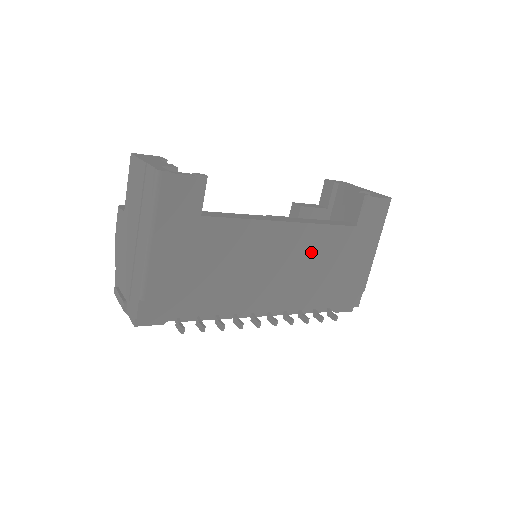
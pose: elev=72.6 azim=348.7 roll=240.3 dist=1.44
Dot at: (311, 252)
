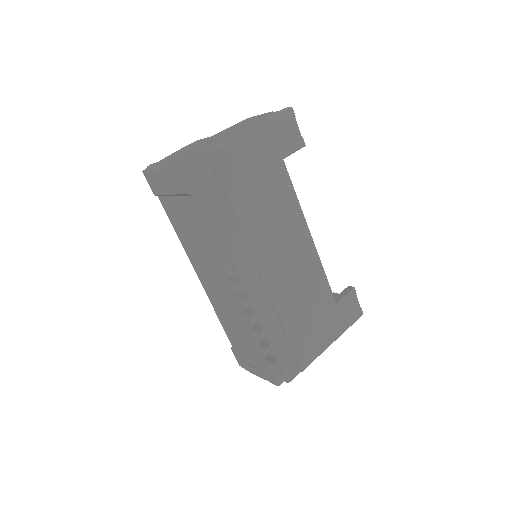
Dot at: (304, 280)
